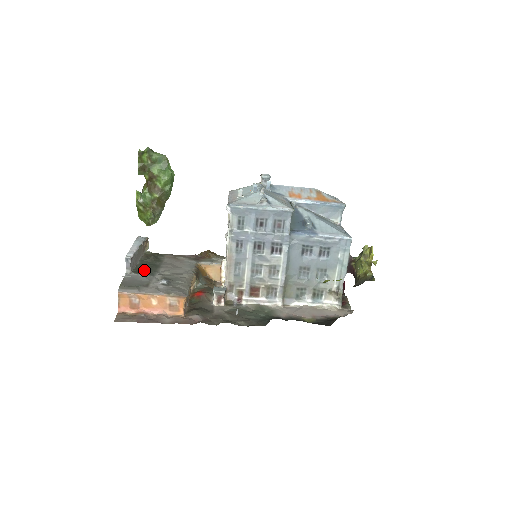
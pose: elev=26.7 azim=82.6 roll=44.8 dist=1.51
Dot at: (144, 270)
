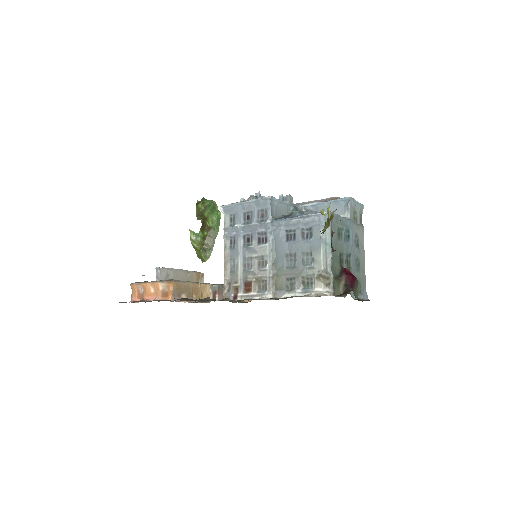
Dot at: occluded
